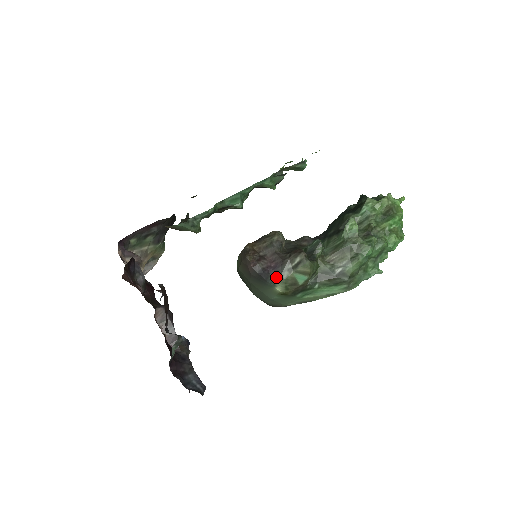
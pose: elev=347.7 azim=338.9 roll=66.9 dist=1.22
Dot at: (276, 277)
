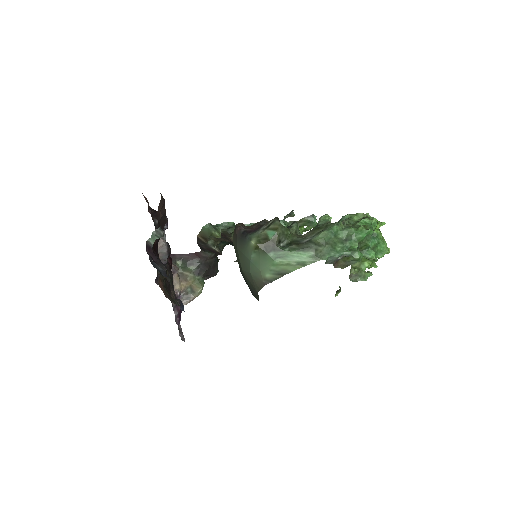
Dot at: (253, 234)
